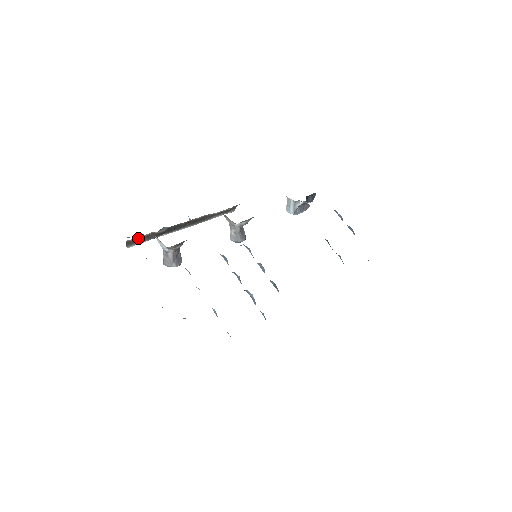
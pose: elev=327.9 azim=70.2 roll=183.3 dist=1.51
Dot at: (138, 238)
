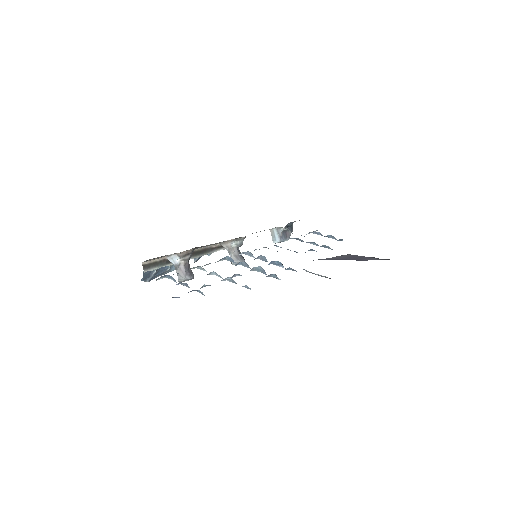
Dot at: (152, 263)
